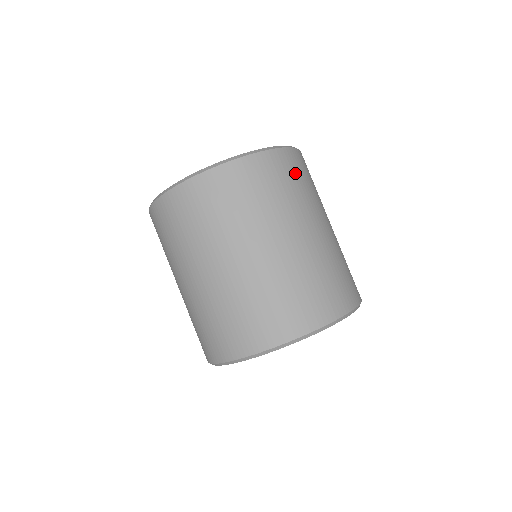
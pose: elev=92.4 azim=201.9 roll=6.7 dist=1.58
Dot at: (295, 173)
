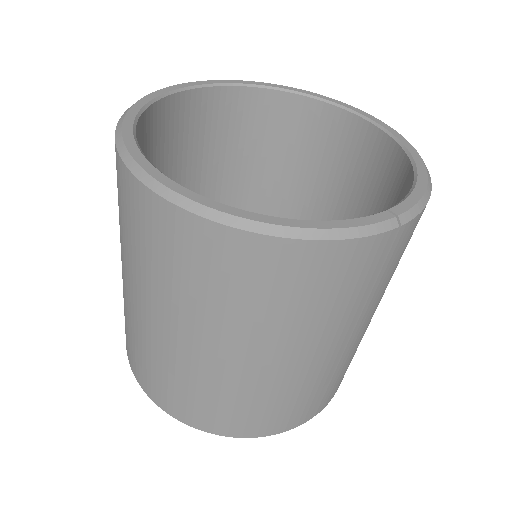
Dot at: (238, 277)
